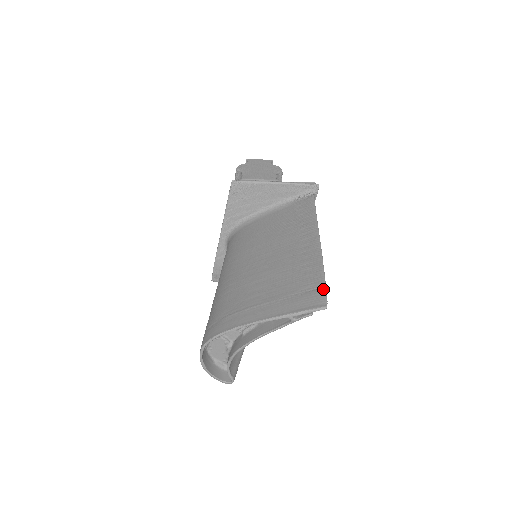
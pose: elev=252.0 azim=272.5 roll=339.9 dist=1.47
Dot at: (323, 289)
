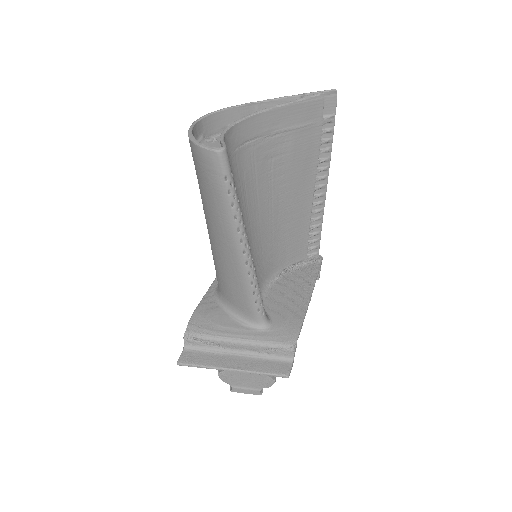
Dot at: (332, 114)
